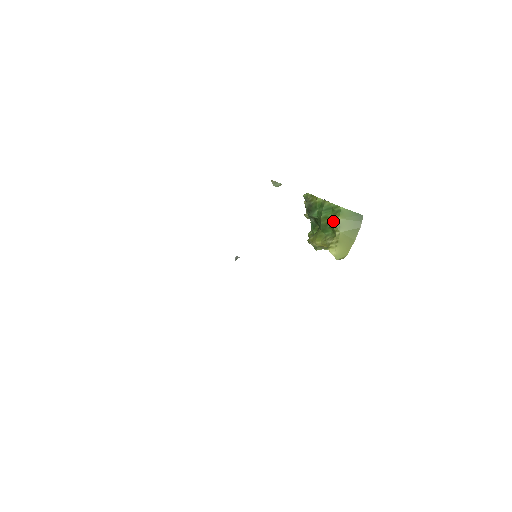
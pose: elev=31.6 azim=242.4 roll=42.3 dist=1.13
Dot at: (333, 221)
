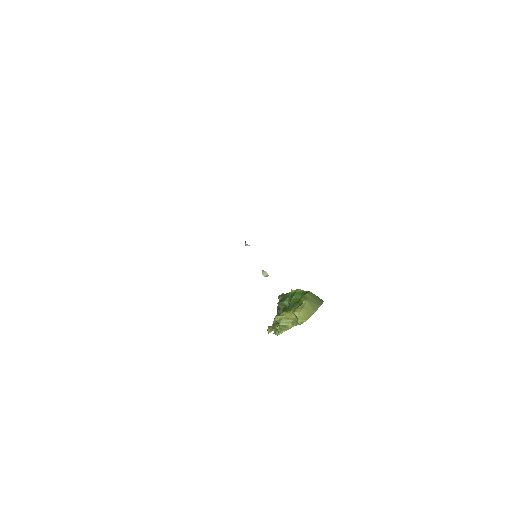
Dot at: (303, 294)
